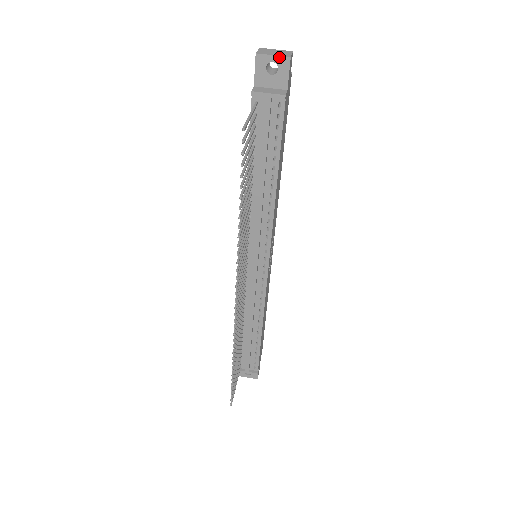
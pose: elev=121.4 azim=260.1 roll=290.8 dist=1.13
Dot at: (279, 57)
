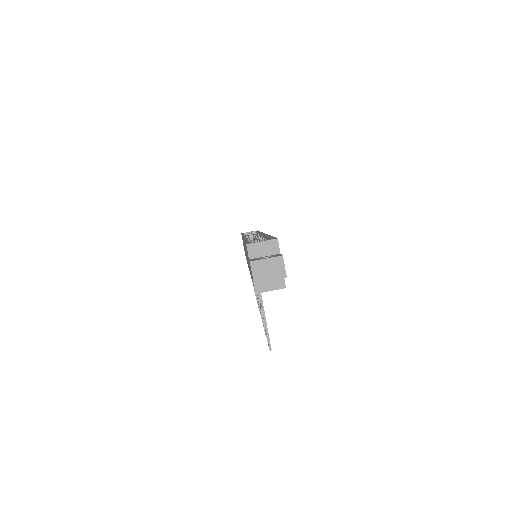
Dot at: (276, 279)
